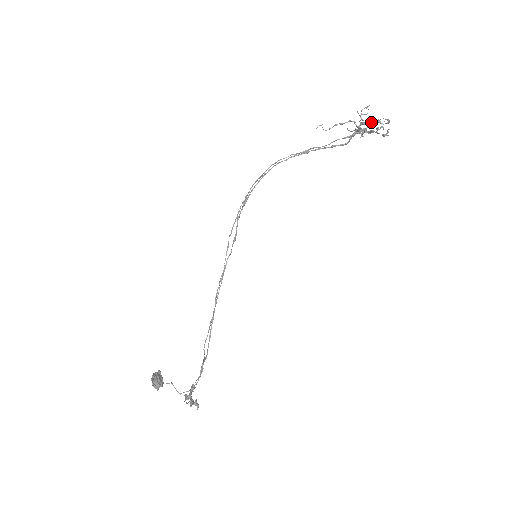
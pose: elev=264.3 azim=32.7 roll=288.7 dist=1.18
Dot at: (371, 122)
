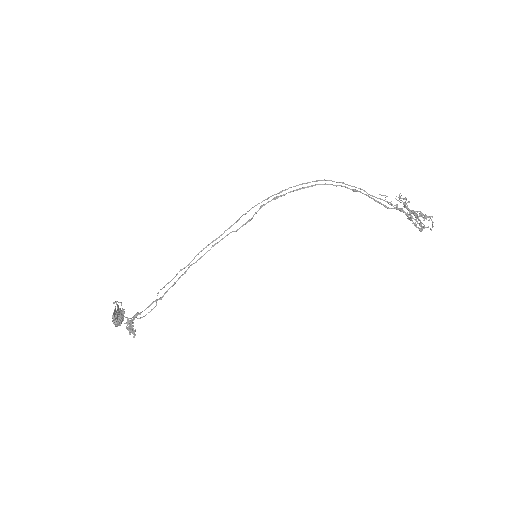
Dot at: occluded
